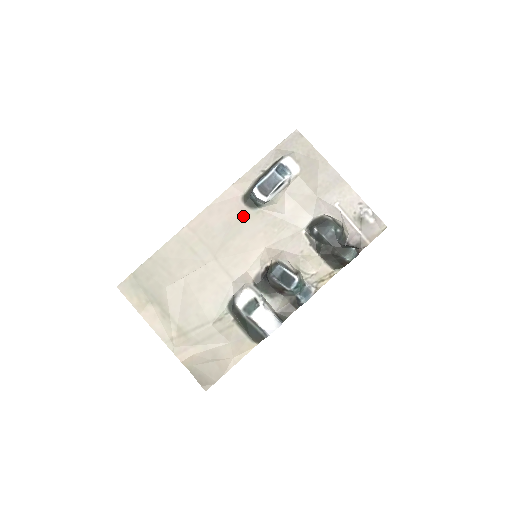
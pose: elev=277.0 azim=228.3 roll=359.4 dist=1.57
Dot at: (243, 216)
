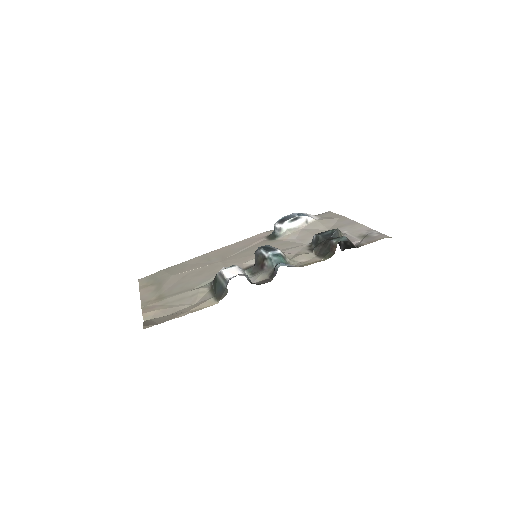
Dot at: (261, 243)
